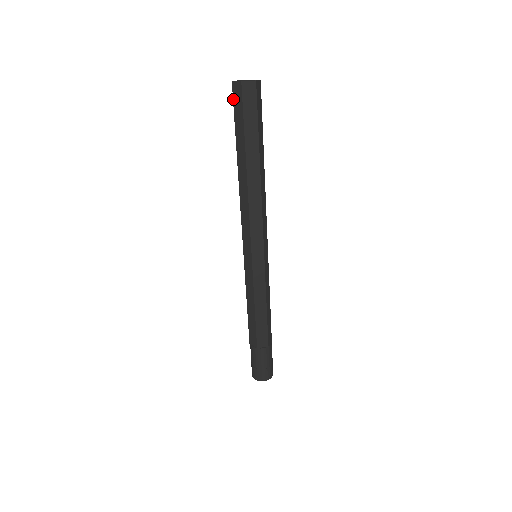
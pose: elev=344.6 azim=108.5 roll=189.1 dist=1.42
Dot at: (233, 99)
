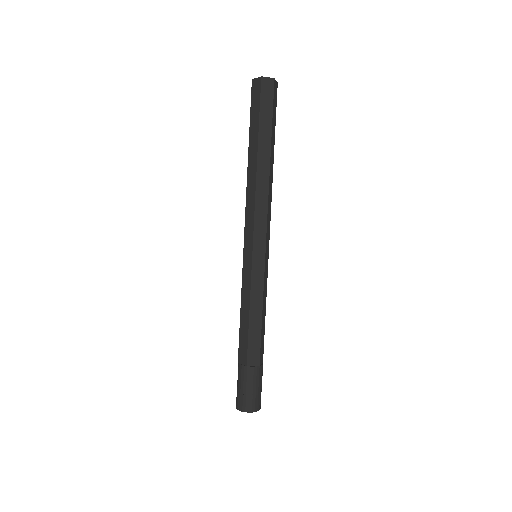
Dot at: (251, 95)
